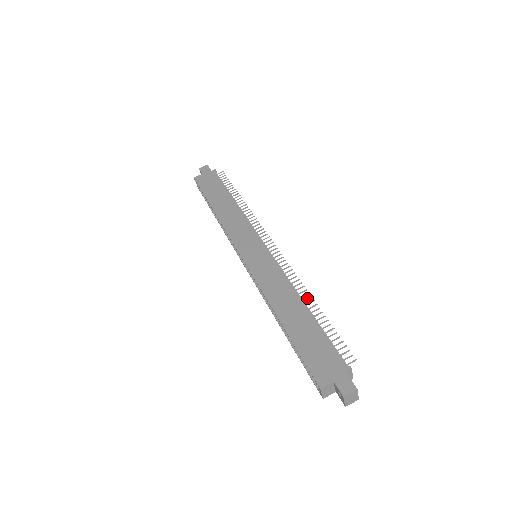
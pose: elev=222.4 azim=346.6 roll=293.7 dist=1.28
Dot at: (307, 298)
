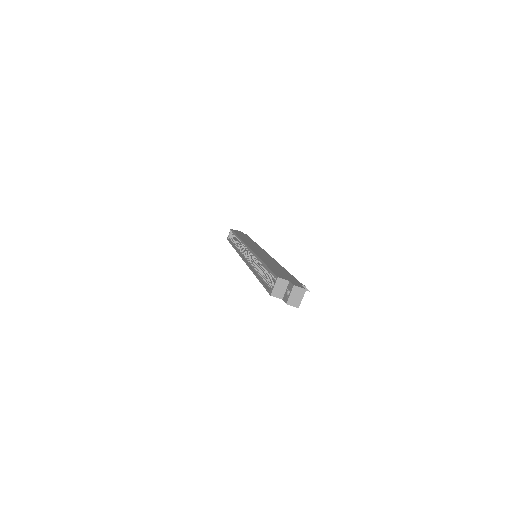
Dot at: occluded
